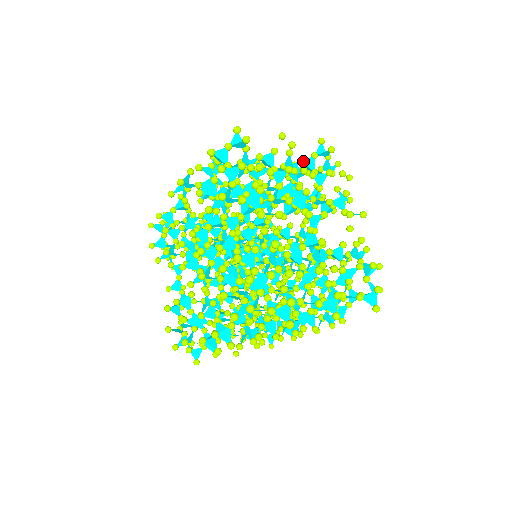
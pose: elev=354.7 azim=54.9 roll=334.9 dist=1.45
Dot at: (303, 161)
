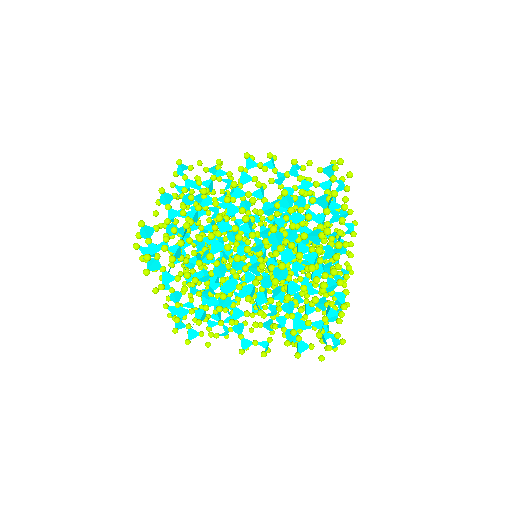
Dot at: occluded
